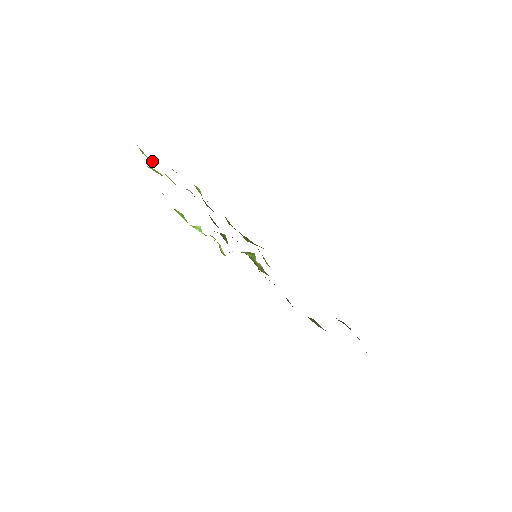
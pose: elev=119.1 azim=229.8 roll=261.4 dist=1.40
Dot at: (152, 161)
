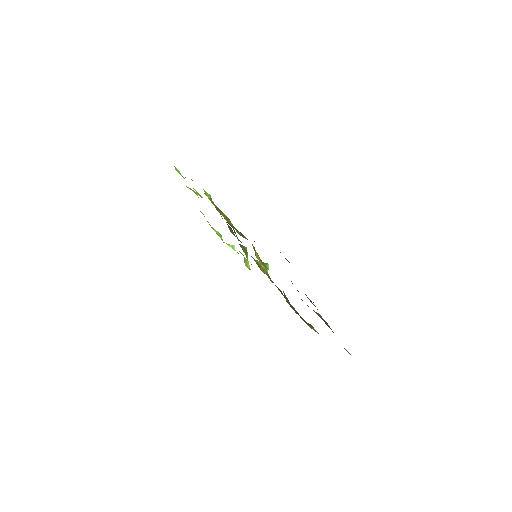
Dot at: (184, 178)
